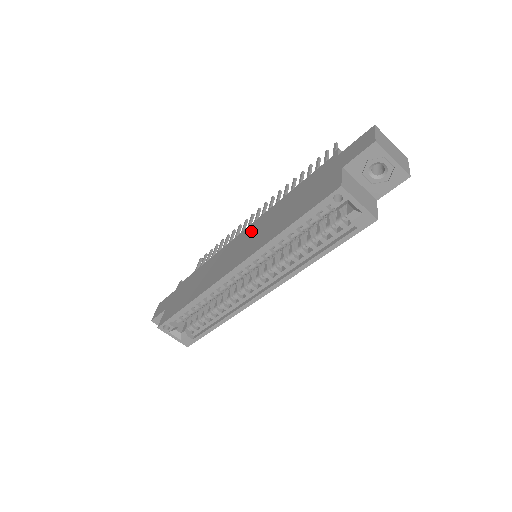
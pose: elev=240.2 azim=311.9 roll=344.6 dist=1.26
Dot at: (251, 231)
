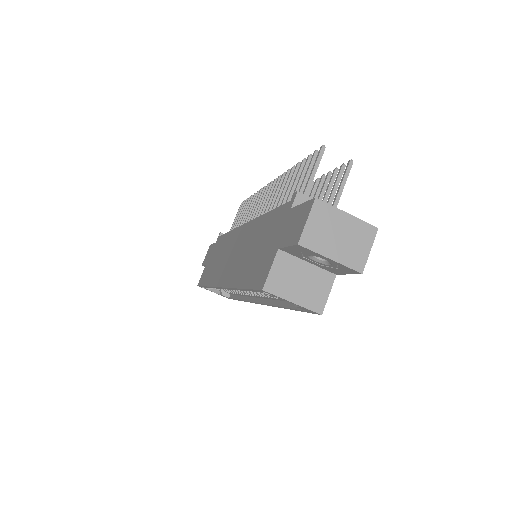
Dot at: (242, 238)
